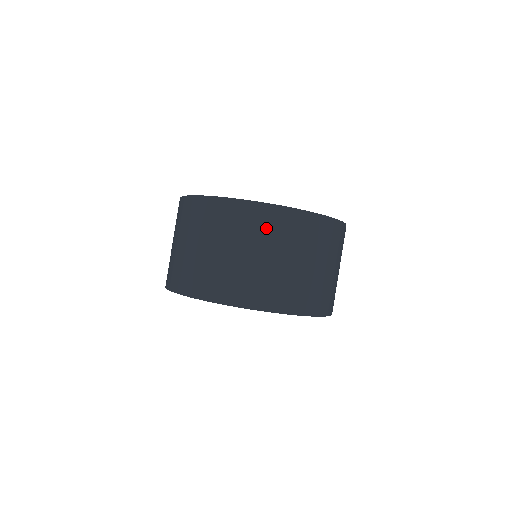
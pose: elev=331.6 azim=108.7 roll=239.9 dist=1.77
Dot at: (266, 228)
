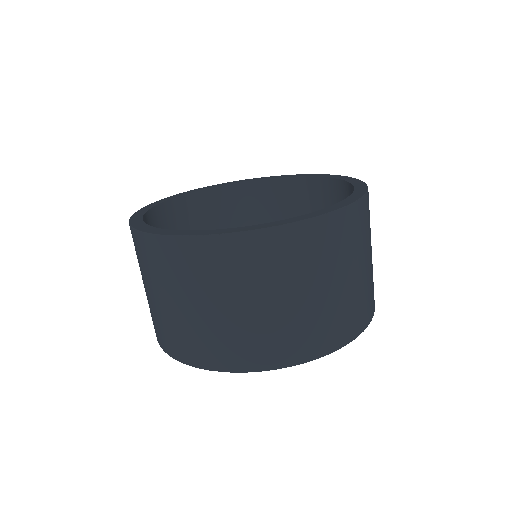
Dot at: (225, 269)
